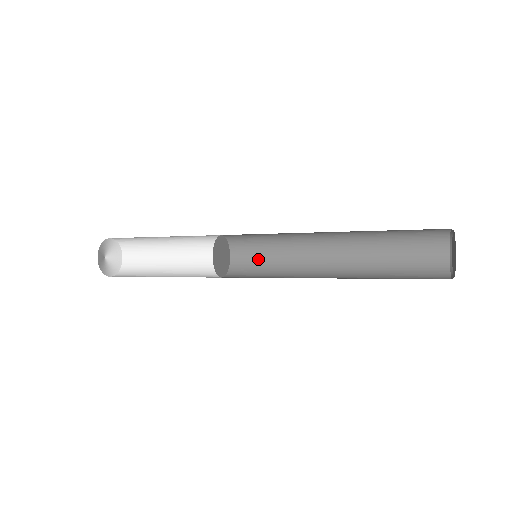
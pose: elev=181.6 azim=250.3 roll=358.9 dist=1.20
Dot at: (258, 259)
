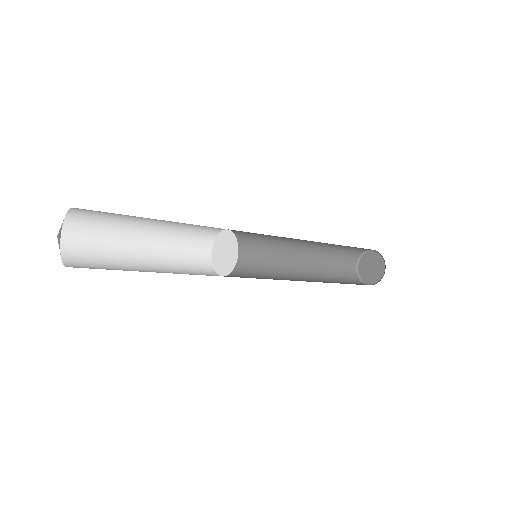
Dot at: (240, 246)
